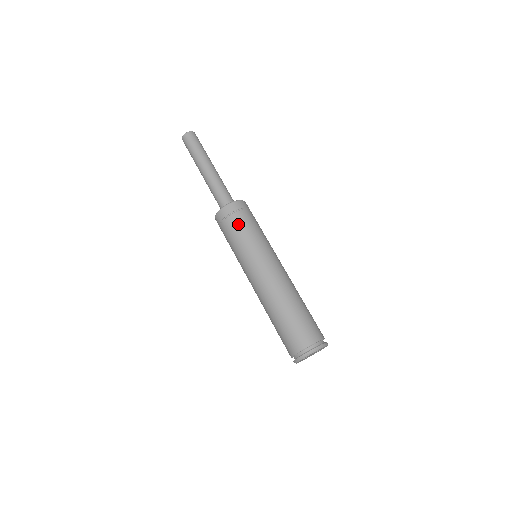
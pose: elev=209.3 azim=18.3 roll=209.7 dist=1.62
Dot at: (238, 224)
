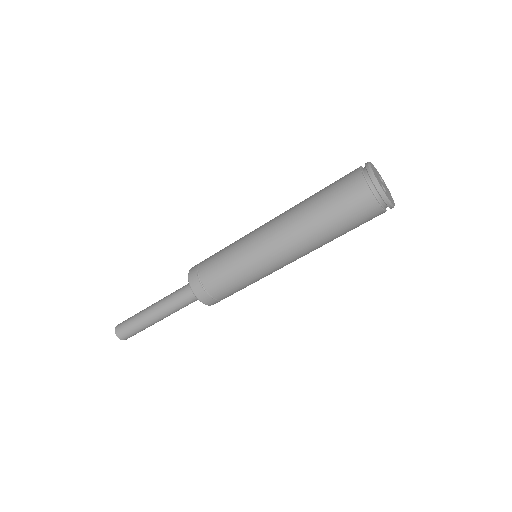
Dot at: (210, 266)
